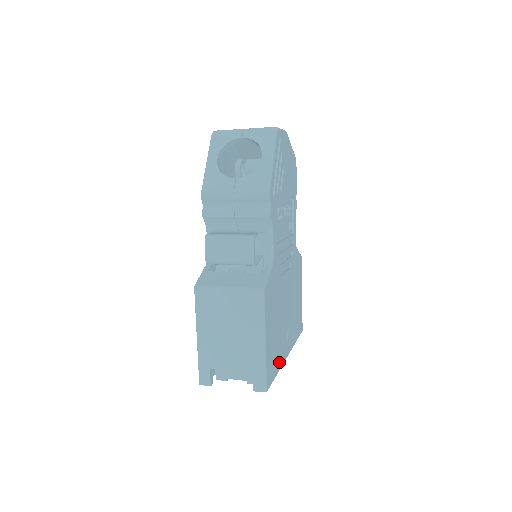
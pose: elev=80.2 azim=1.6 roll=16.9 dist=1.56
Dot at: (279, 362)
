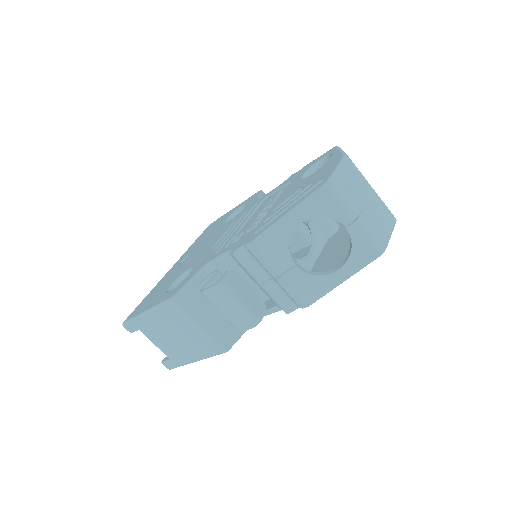
Dot at: occluded
